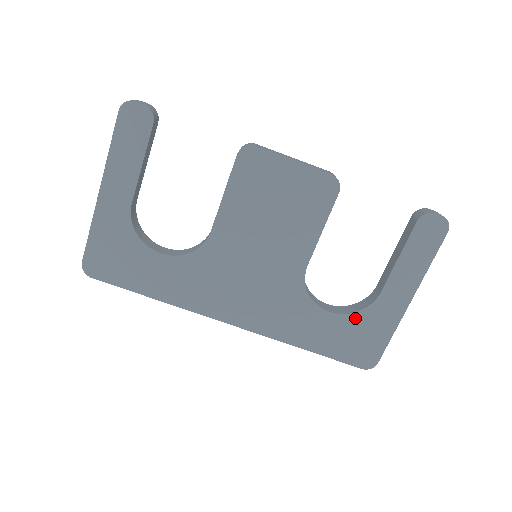
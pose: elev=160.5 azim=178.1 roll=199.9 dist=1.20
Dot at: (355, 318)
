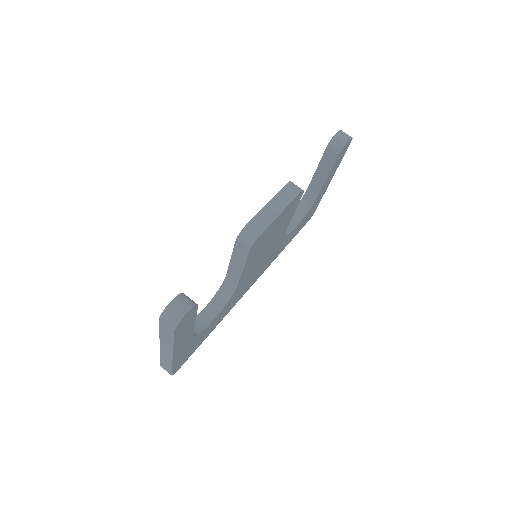
Dot at: occluded
